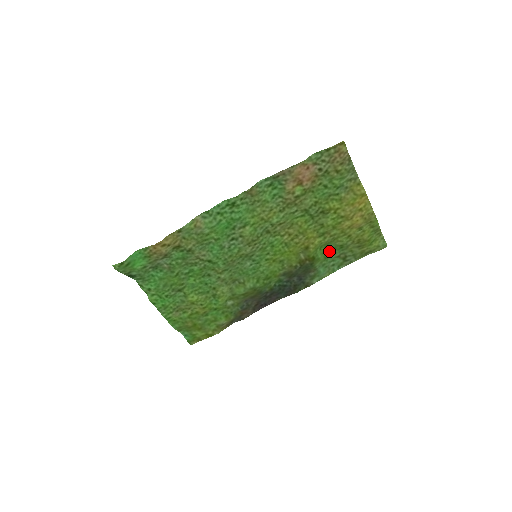
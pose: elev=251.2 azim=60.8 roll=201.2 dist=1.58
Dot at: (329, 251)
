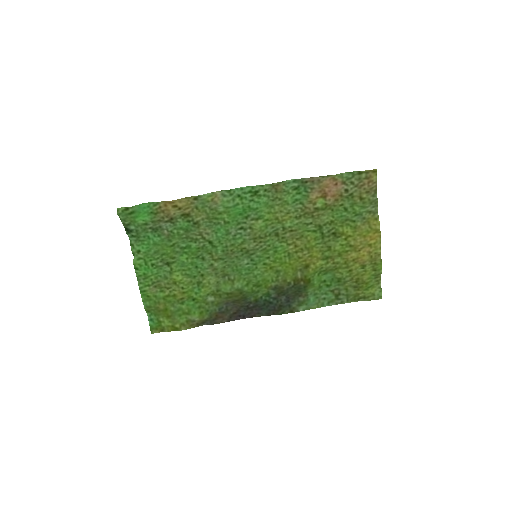
Dot at: (326, 281)
